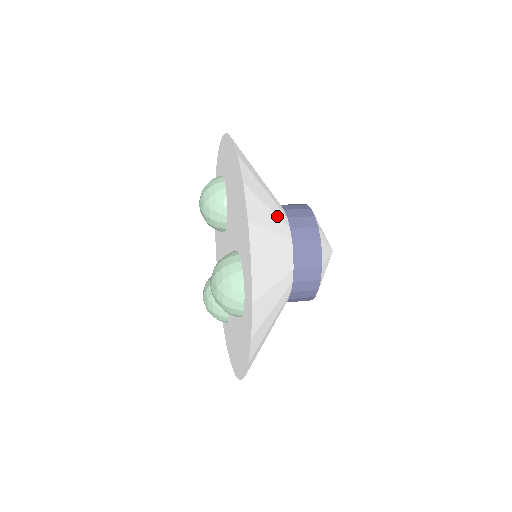
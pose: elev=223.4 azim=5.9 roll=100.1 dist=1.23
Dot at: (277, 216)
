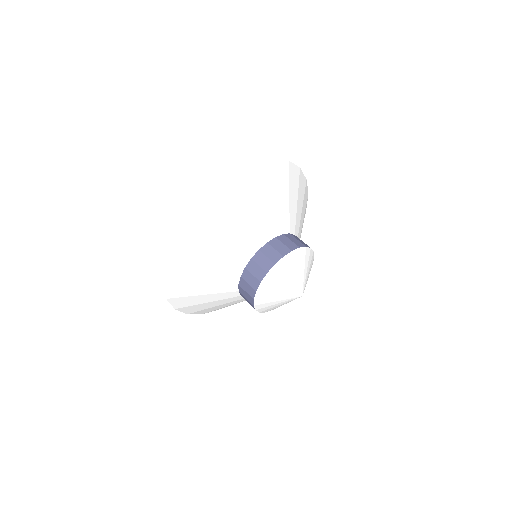
Dot at: (280, 211)
